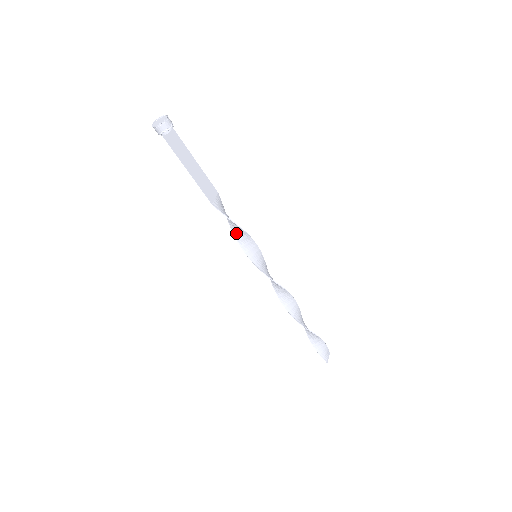
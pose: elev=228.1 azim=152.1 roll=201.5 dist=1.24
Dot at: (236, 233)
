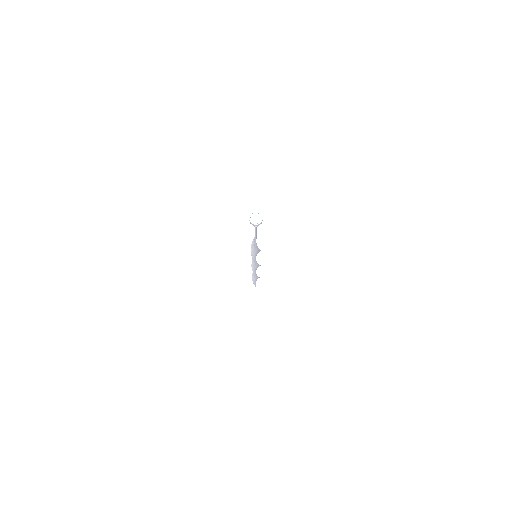
Dot at: (253, 249)
